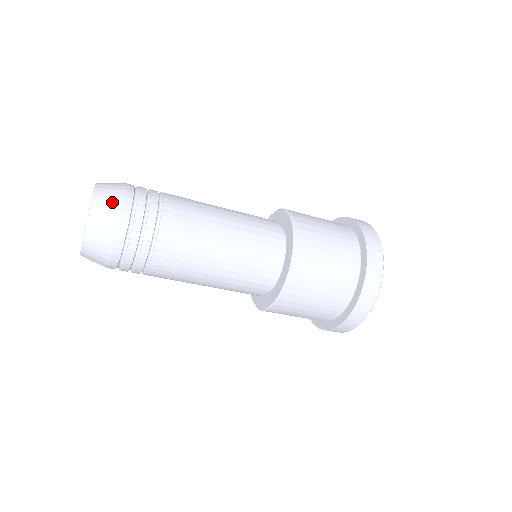
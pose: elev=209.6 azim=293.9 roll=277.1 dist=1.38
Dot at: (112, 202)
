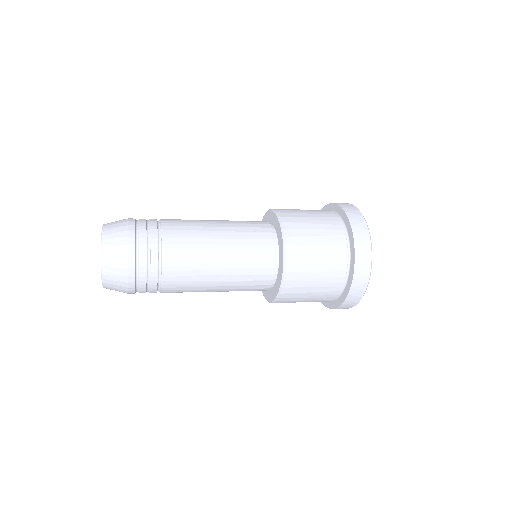
Dot at: (118, 261)
